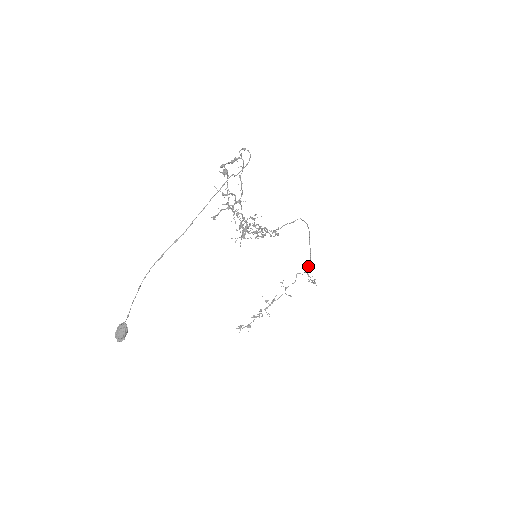
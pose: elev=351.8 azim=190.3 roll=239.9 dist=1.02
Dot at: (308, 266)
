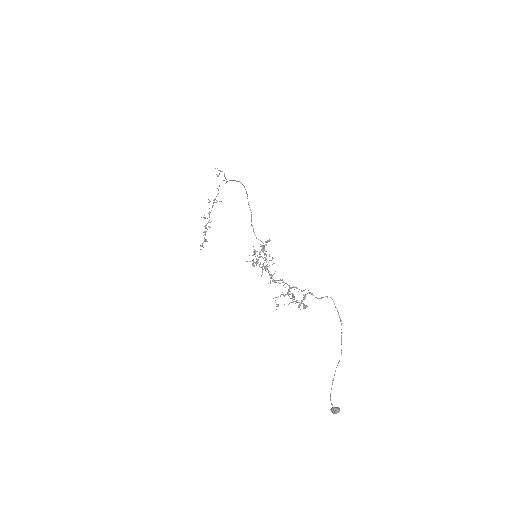
Dot at: occluded
